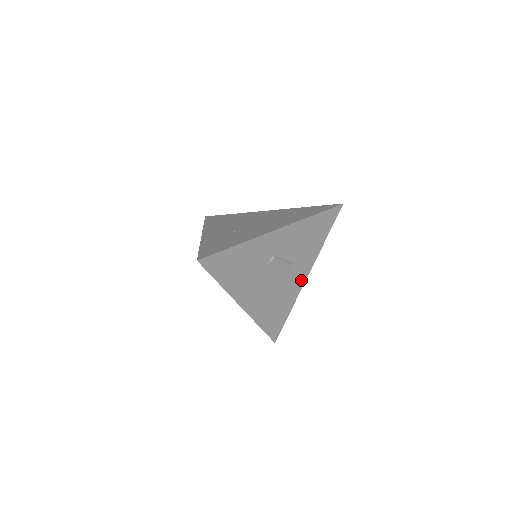
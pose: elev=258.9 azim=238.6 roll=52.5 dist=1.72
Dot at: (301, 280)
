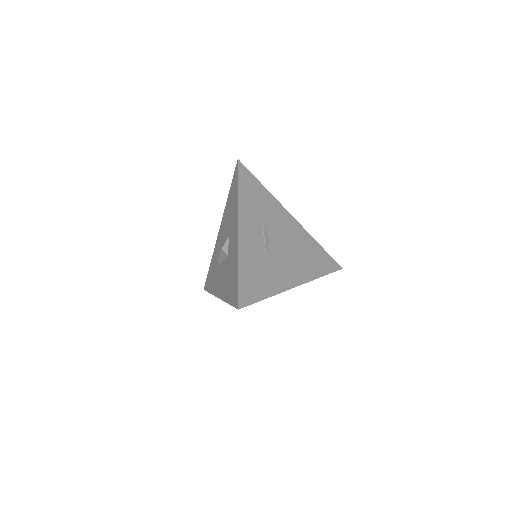
Dot at: occluded
